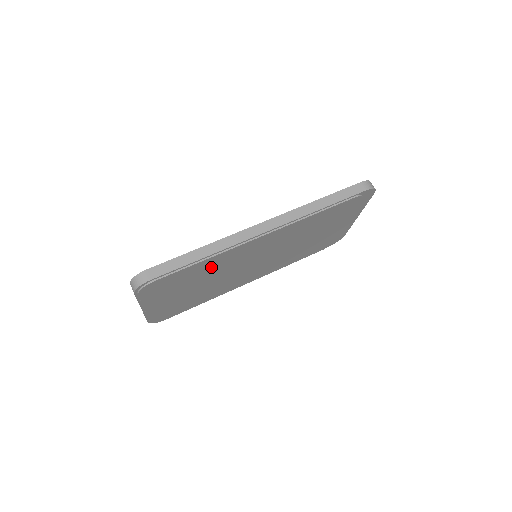
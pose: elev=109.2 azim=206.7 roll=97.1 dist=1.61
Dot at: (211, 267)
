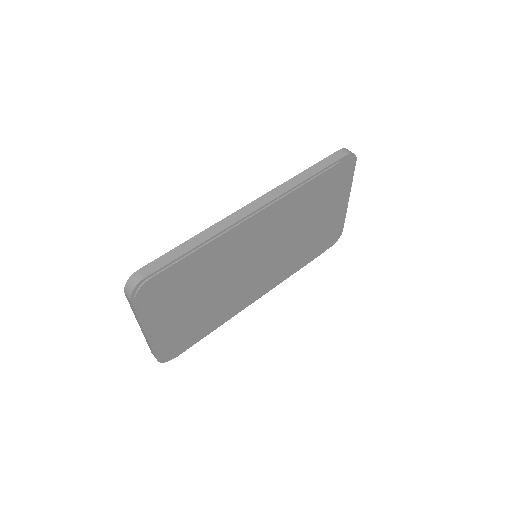
Dot at: (209, 263)
